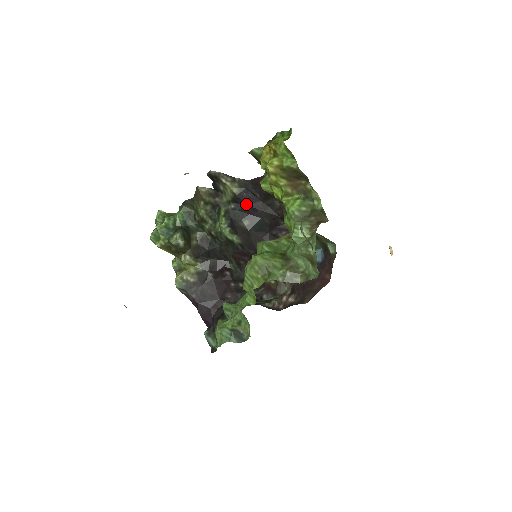
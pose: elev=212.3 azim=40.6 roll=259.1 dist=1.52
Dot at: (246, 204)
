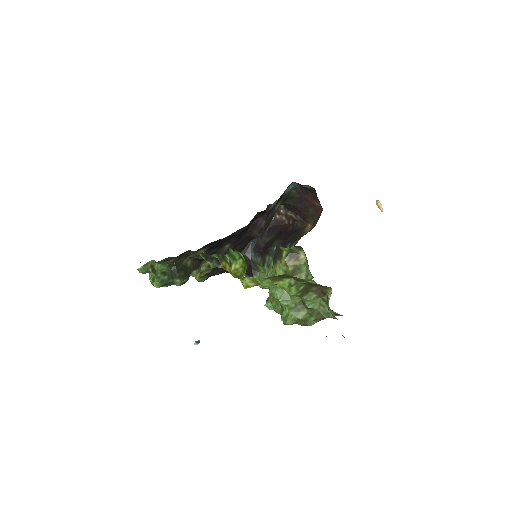
Dot at: (218, 245)
